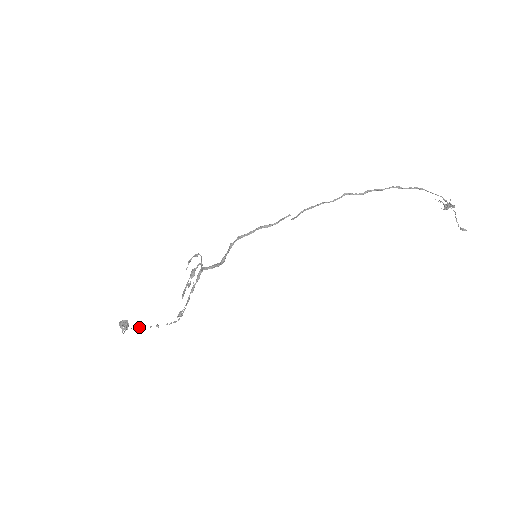
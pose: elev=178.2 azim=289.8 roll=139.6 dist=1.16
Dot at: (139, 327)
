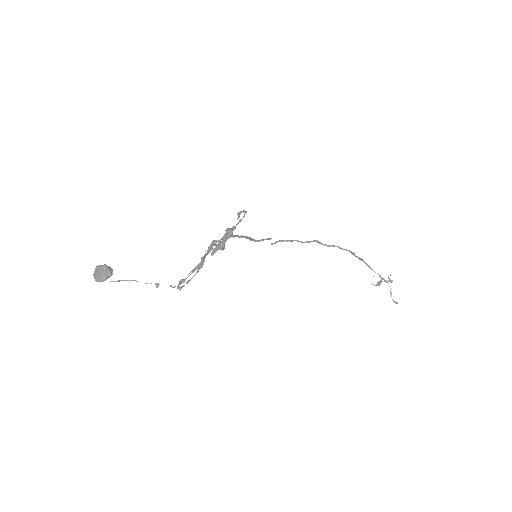
Dot at: occluded
